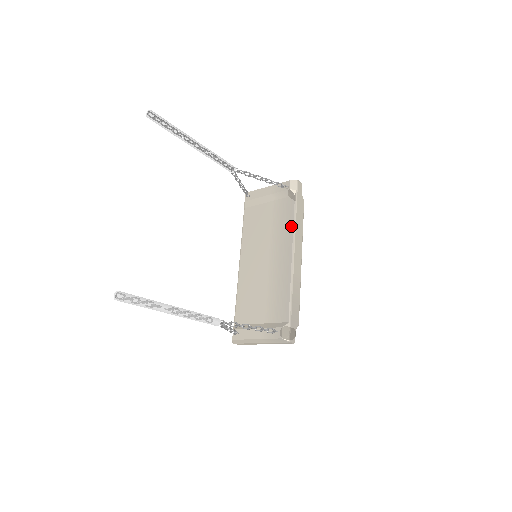
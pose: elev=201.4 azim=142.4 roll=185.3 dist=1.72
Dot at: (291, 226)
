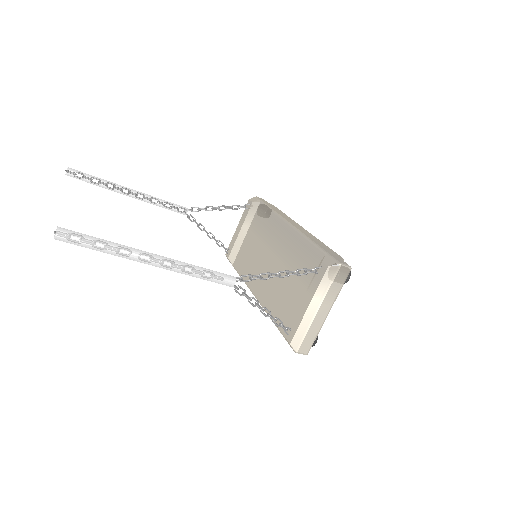
Dot at: (272, 215)
